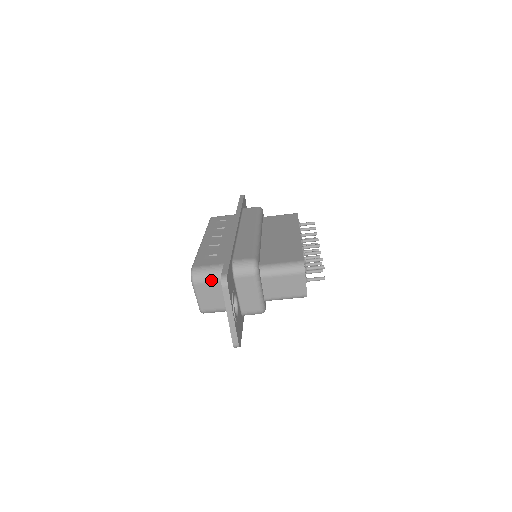
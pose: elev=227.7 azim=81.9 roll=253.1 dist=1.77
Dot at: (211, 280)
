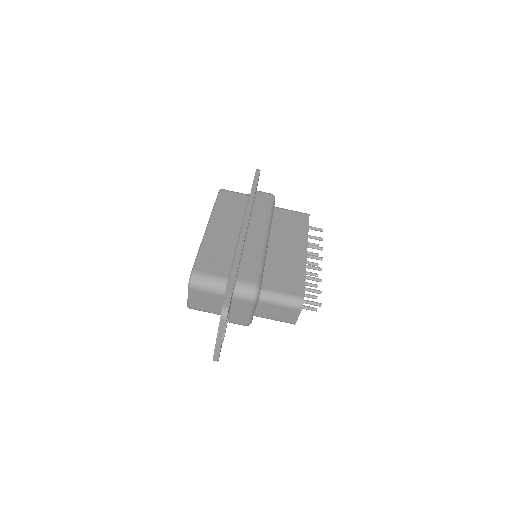
Dot at: (208, 291)
